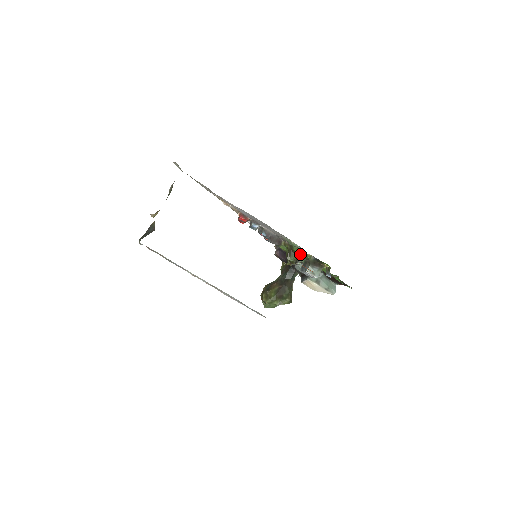
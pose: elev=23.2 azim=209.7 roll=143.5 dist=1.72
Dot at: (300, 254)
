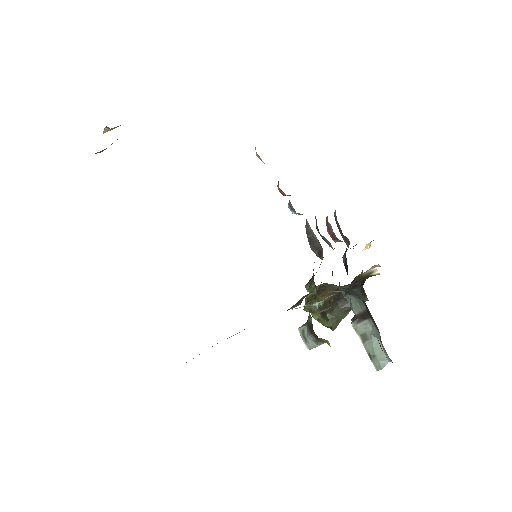
Dot at: (302, 299)
